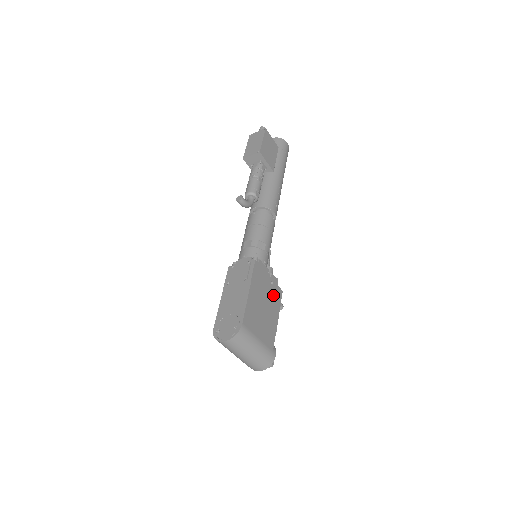
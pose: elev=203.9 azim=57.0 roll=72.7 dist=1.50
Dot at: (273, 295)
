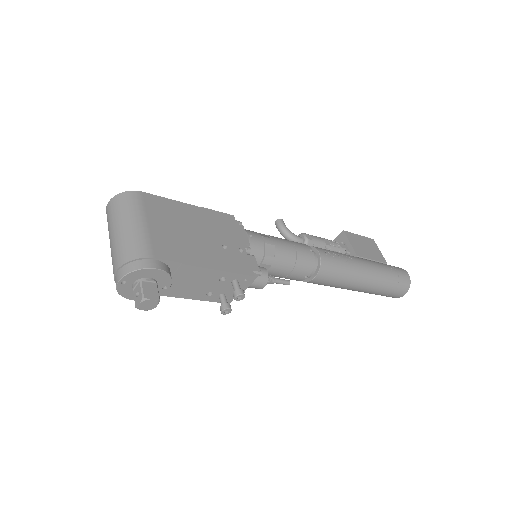
Dot at: (230, 254)
